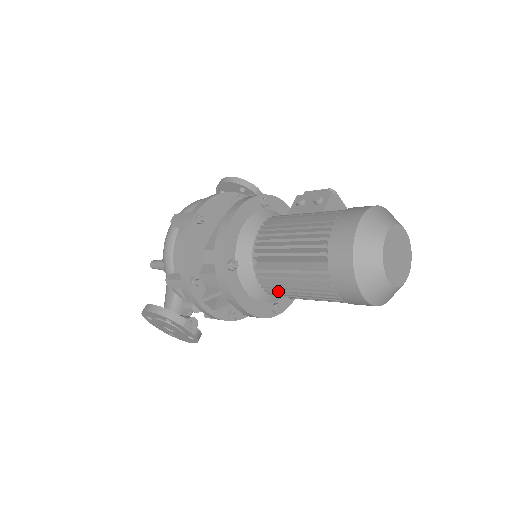
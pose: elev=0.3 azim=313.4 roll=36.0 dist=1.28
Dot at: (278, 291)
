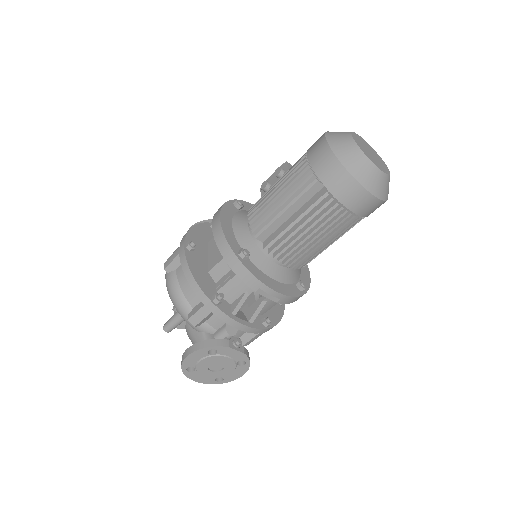
Dot at: (295, 254)
